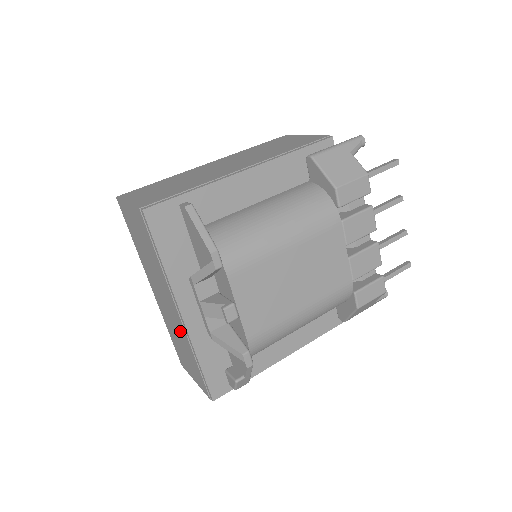
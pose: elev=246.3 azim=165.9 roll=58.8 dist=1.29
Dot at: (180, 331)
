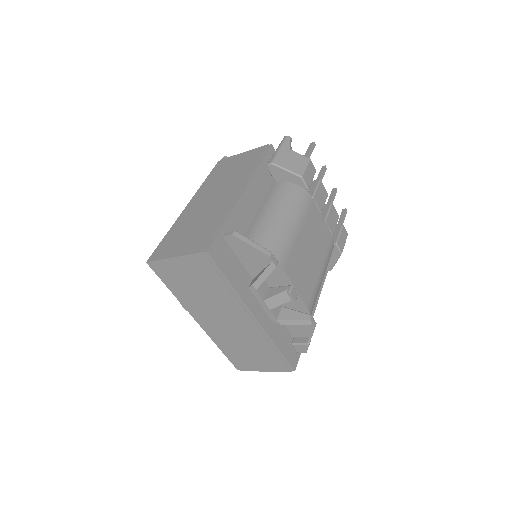
Dot at: (250, 335)
